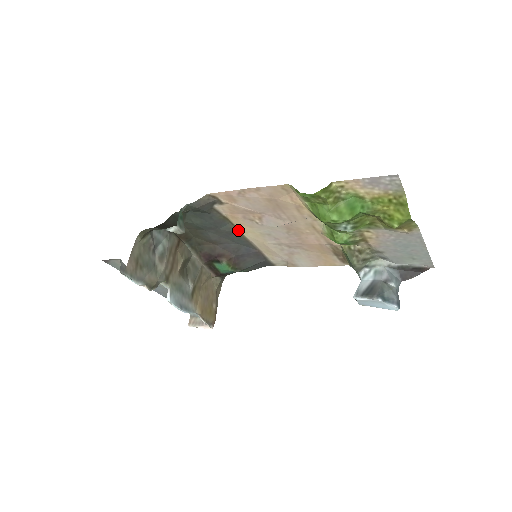
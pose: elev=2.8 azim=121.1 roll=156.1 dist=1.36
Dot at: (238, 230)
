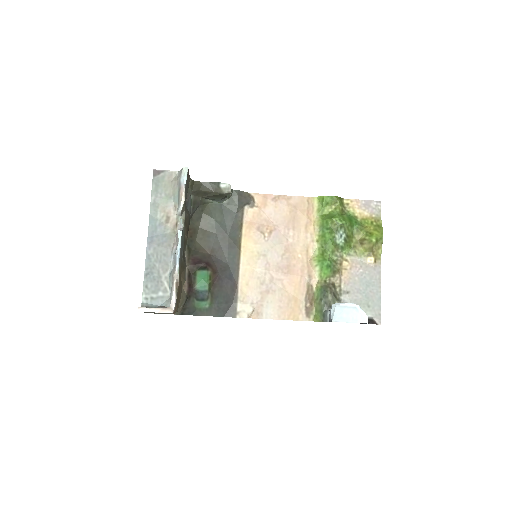
Dot at: (240, 246)
